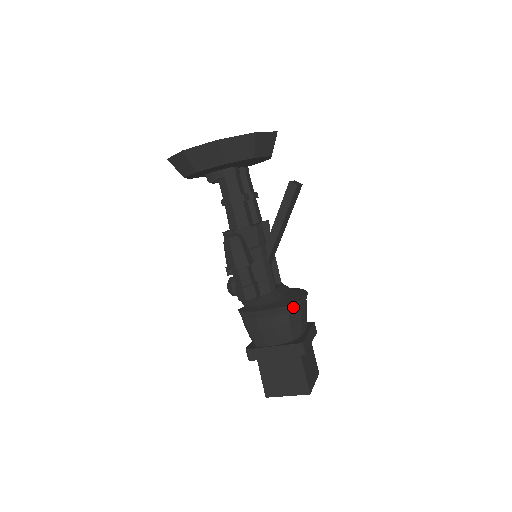
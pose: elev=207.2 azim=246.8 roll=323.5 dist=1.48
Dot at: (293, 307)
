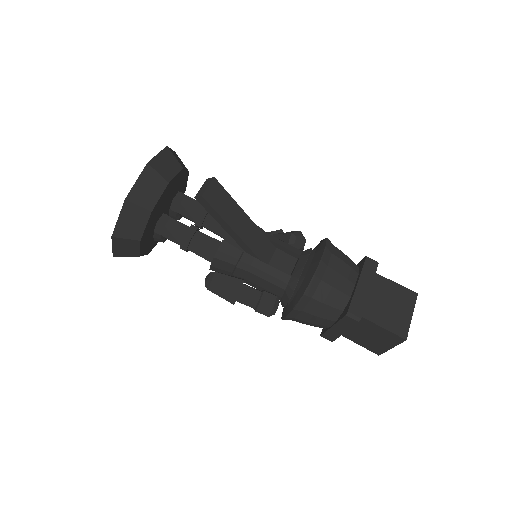
Dot at: (311, 289)
